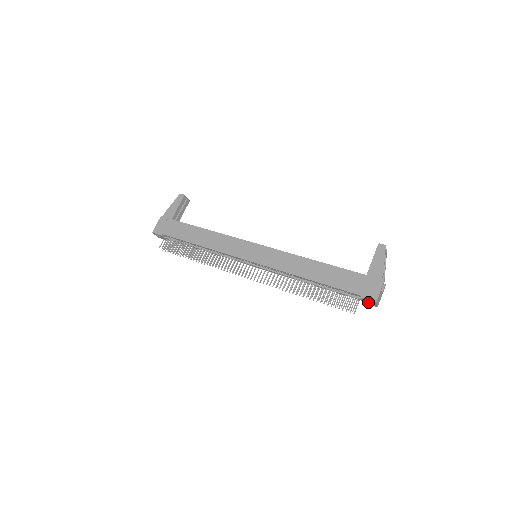
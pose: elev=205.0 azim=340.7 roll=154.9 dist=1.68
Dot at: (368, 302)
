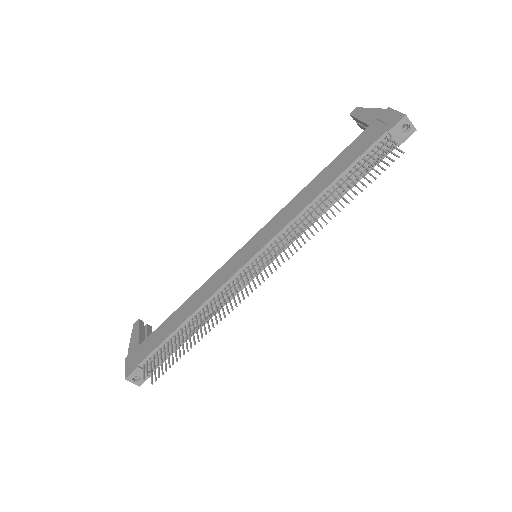
Dot at: (401, 132)
